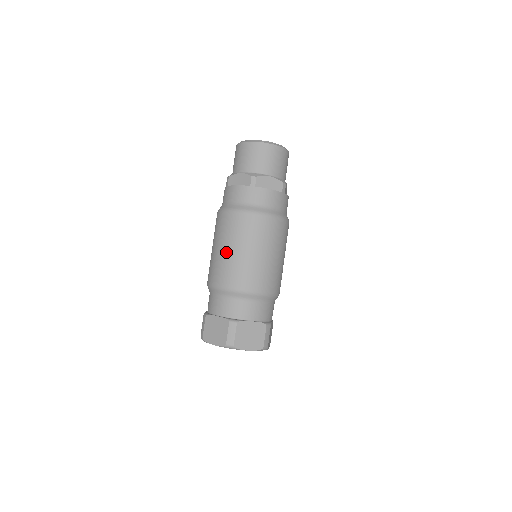
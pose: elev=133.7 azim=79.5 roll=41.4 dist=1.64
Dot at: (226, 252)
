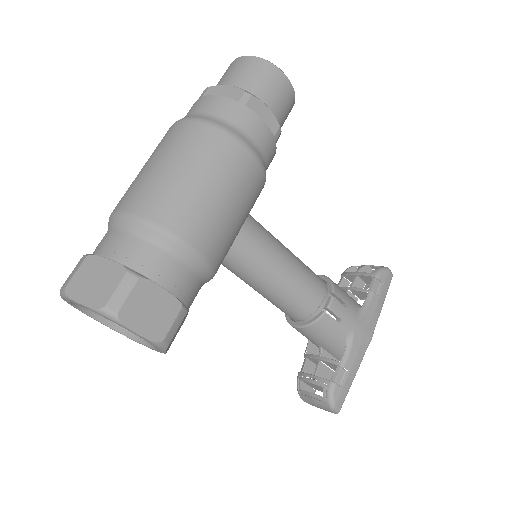
Dot at: occluded
